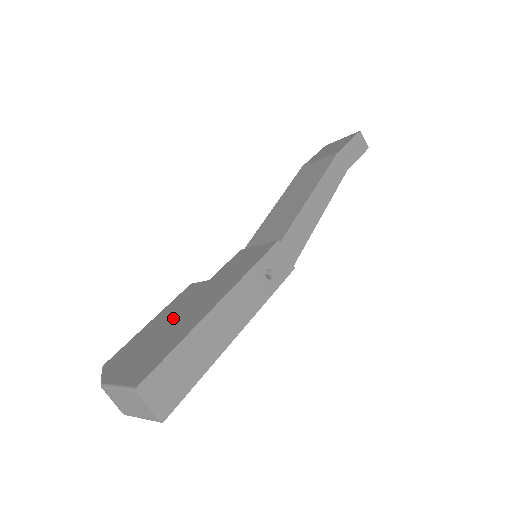
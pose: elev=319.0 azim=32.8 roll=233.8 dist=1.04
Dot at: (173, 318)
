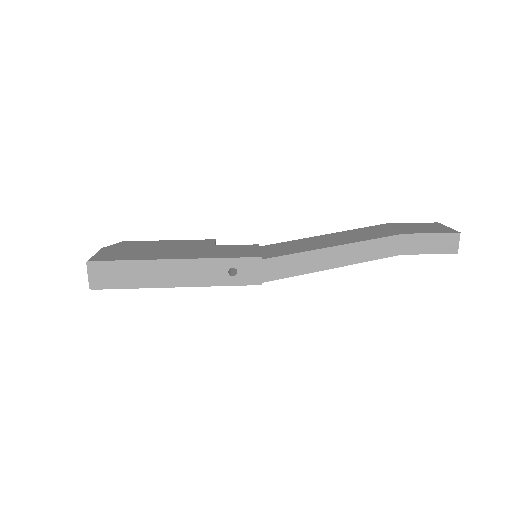
Dot at: (166, 248)
